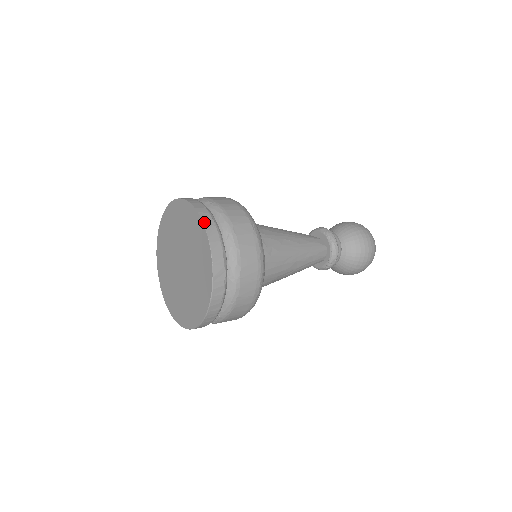
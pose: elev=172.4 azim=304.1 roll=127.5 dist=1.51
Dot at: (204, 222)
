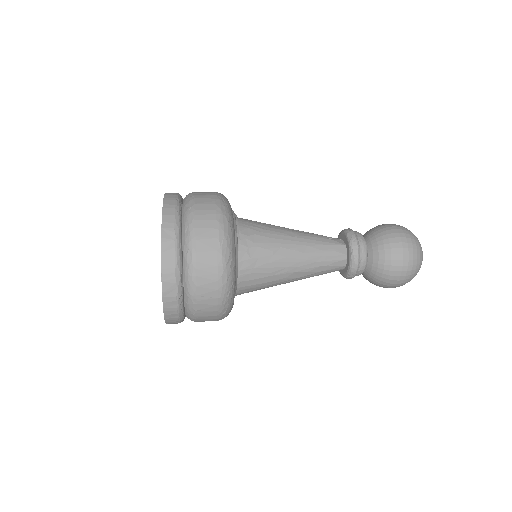
Dot at: (163, 235)
